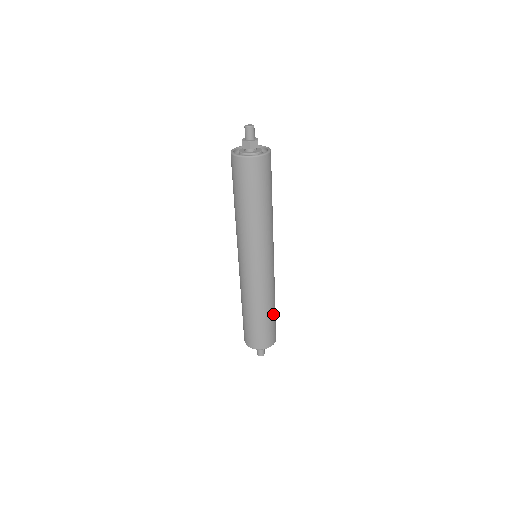
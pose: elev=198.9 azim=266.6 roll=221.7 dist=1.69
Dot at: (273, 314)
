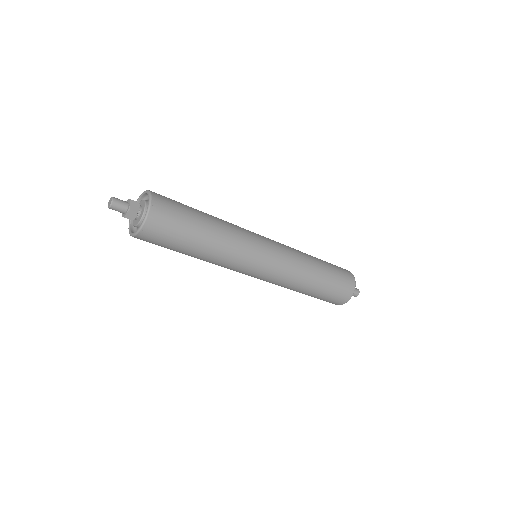
Dot at: (324, 280)
